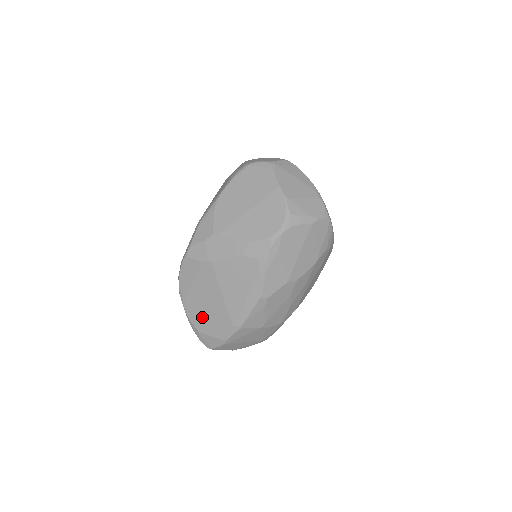
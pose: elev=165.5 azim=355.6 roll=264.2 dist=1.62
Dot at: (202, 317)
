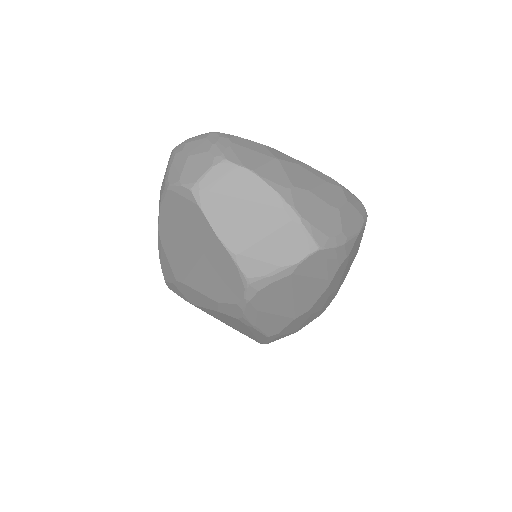
Dot at: occluded
